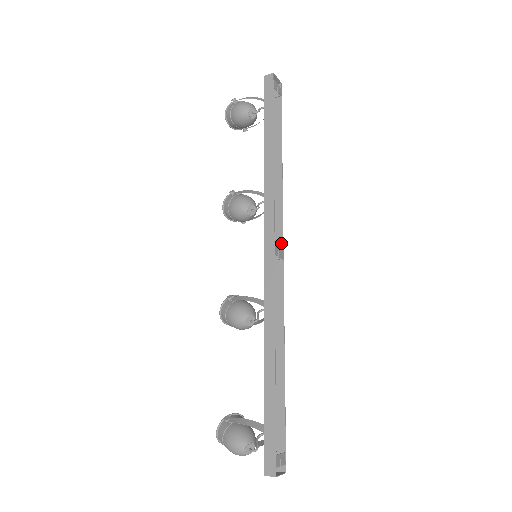
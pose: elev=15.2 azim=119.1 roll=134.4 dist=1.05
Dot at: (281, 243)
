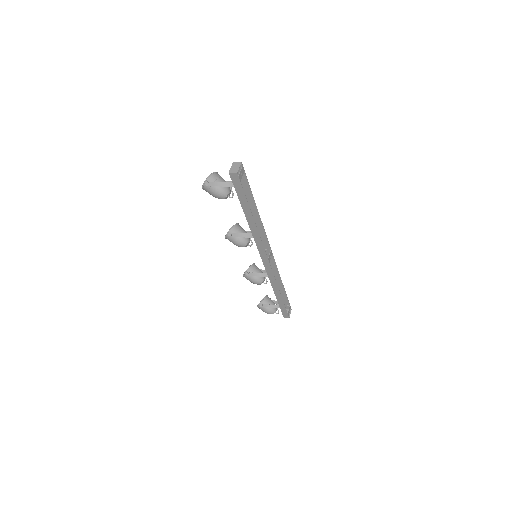
Dot at: (269, 248)
